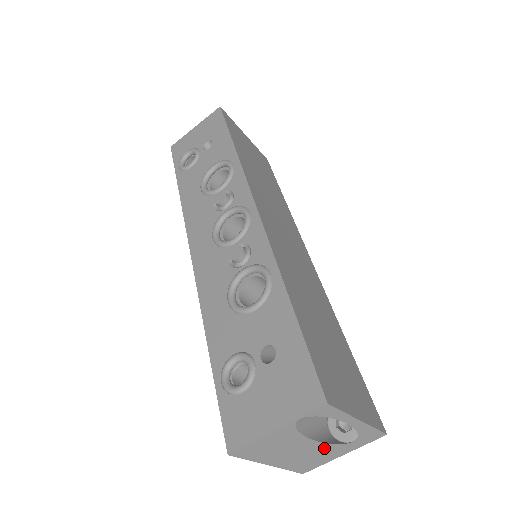
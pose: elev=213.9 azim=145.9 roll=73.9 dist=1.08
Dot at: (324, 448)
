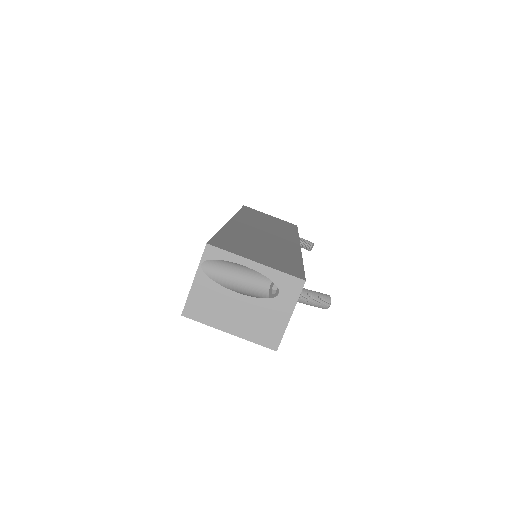
Dot at: (259, 305)
